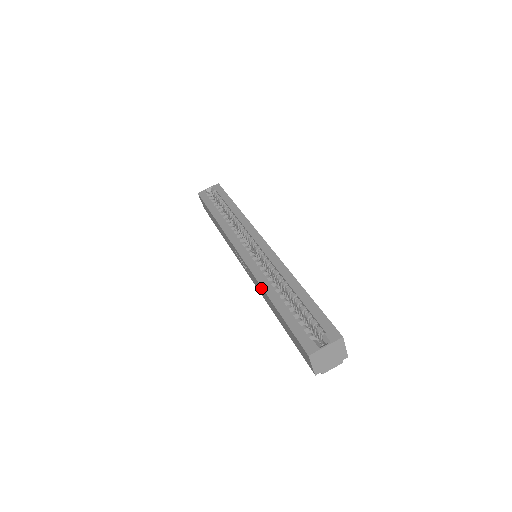
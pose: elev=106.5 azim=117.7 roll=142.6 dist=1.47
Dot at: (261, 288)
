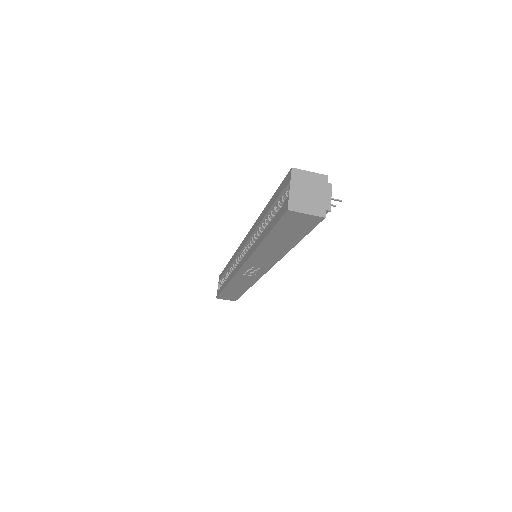
Dot at: (258, 253)
